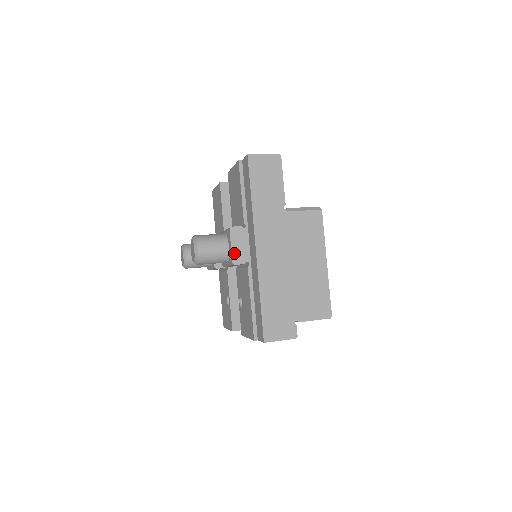
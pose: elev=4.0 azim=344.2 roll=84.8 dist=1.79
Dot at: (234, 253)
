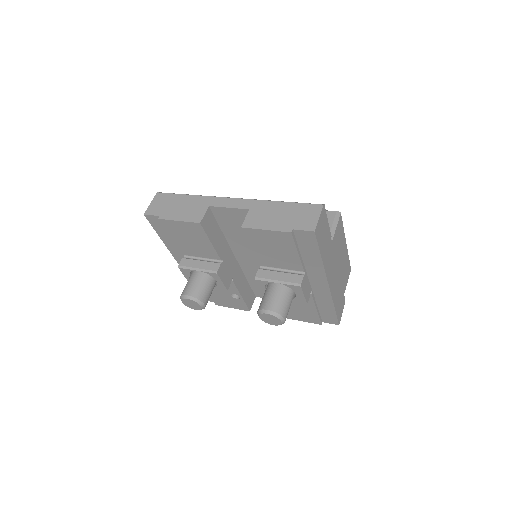
Dot at: (306, 297)
